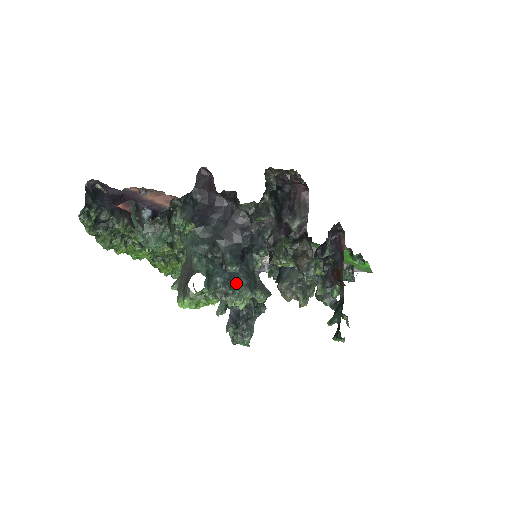
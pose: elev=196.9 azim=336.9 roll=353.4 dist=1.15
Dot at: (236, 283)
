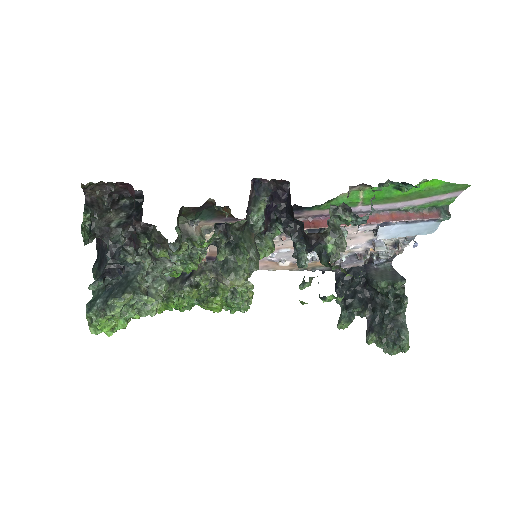
Dot at: occluded
